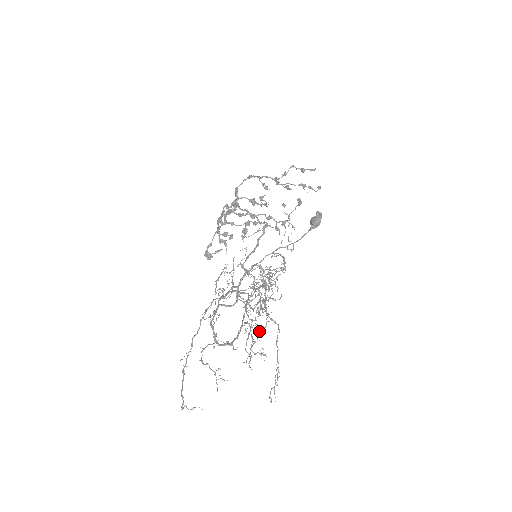
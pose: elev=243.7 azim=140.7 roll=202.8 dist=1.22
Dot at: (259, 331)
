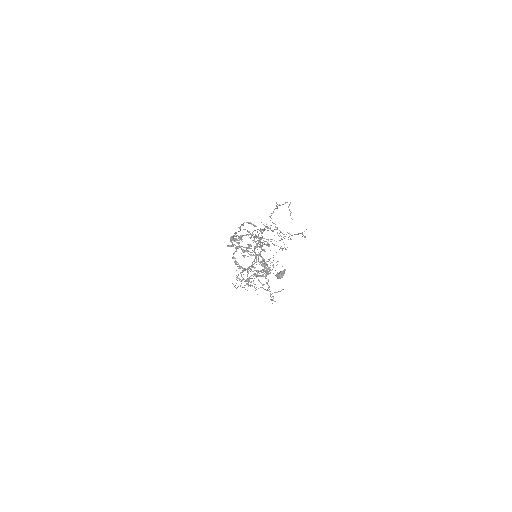
Dot at: occluded
